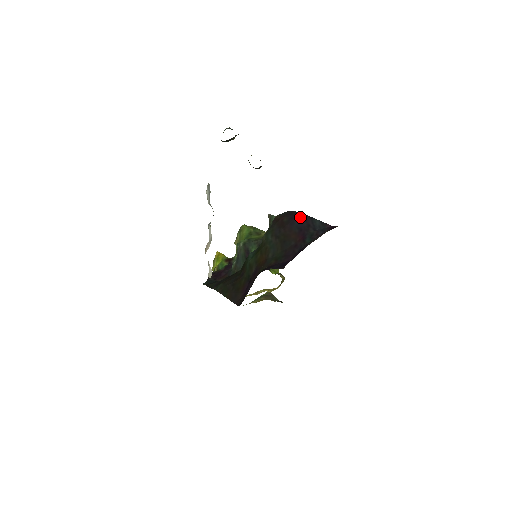
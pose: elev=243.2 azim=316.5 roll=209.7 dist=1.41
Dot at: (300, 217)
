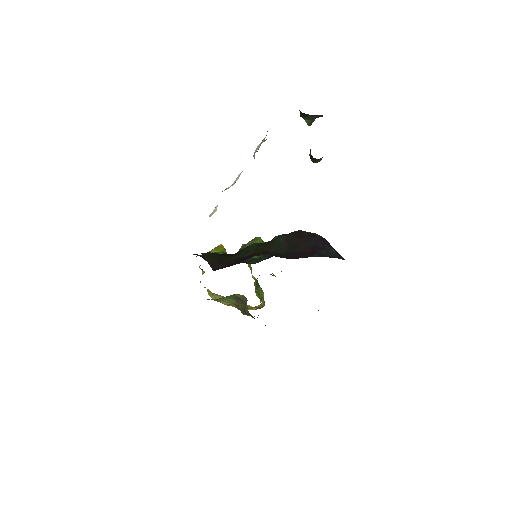
Dot at: (320, 239)
